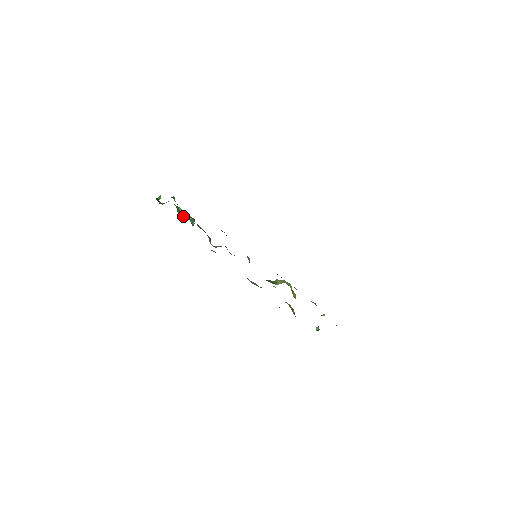
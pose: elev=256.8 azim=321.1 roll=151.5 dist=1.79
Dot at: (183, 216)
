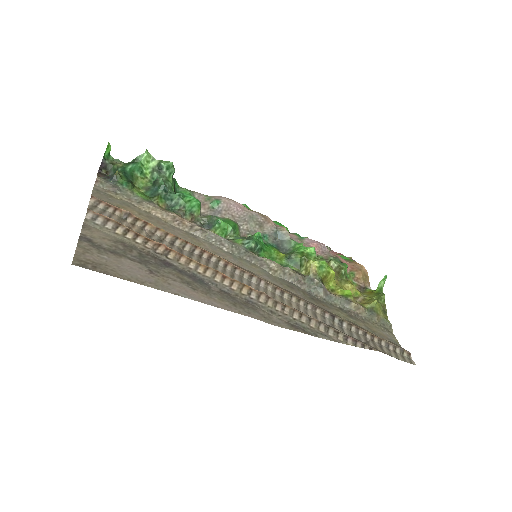
Dot at: (152, 172)
